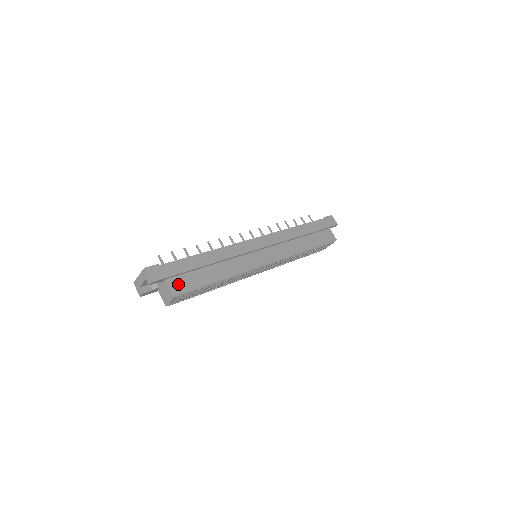
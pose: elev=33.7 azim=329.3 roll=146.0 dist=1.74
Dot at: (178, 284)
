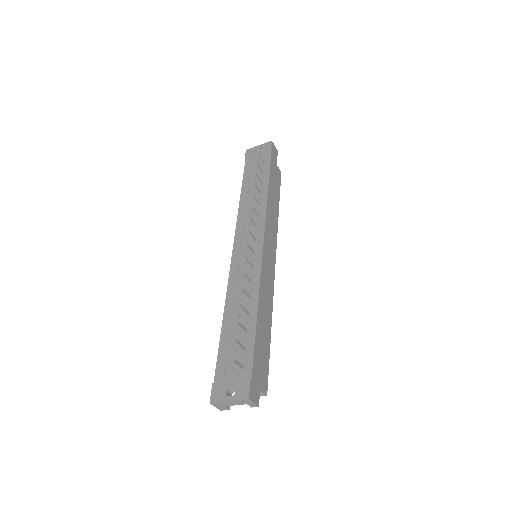
Dot at: (263, 377)
